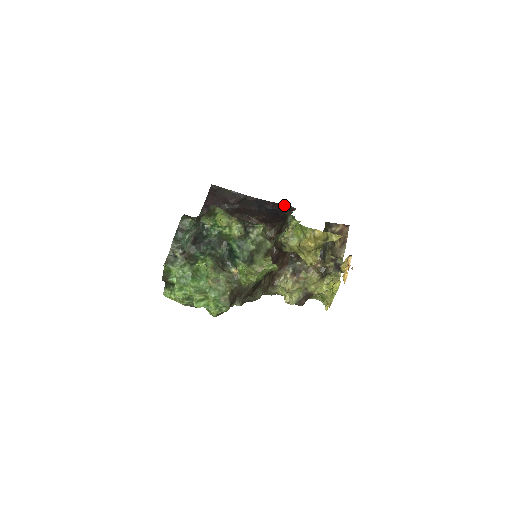
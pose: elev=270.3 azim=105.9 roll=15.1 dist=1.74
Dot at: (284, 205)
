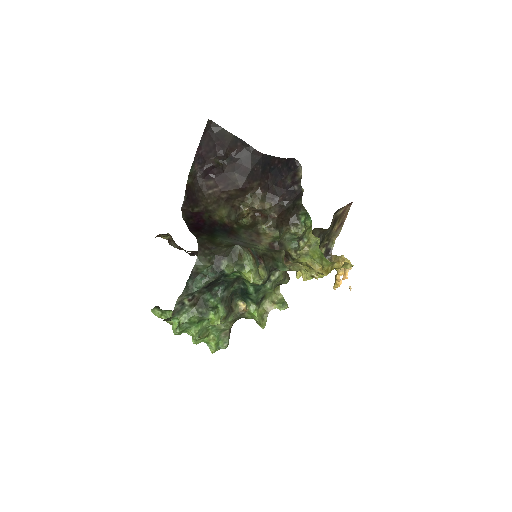
Dot at: (290, 159)
